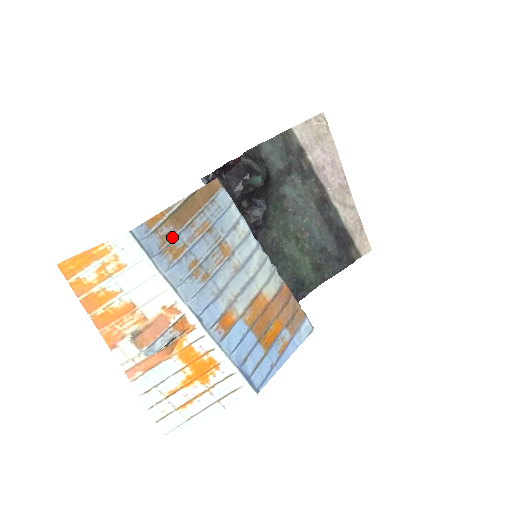
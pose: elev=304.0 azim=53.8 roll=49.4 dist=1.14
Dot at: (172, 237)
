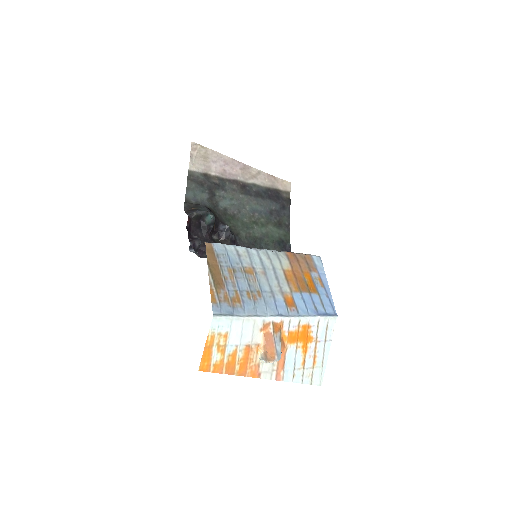
Dot at: (227, 295)
